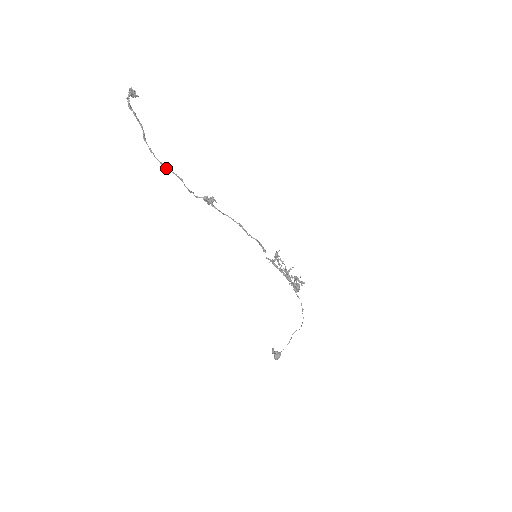
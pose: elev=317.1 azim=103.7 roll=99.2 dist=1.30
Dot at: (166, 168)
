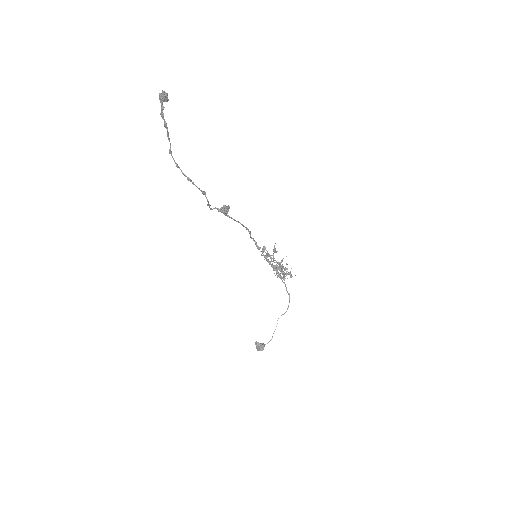
Dot at: (192, 183)
